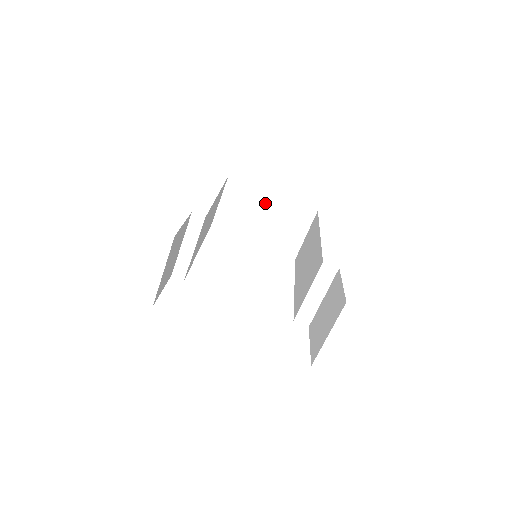
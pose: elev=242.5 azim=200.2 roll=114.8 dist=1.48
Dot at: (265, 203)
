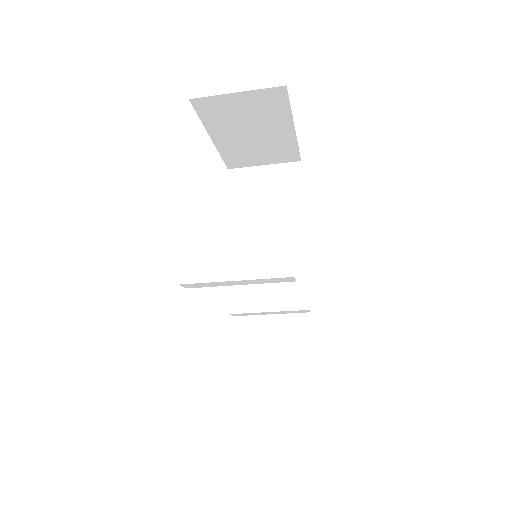
Dot at: (276, 128)
